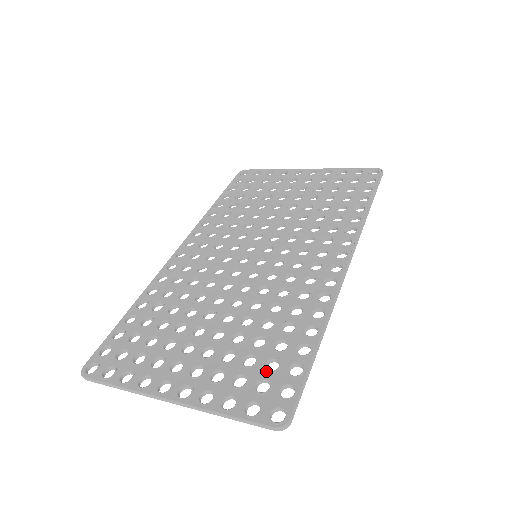
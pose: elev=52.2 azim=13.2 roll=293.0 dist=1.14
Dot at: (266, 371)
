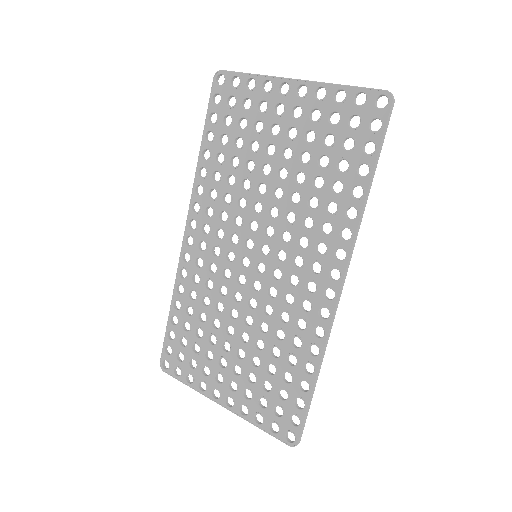
Dot at: (279, 400)
